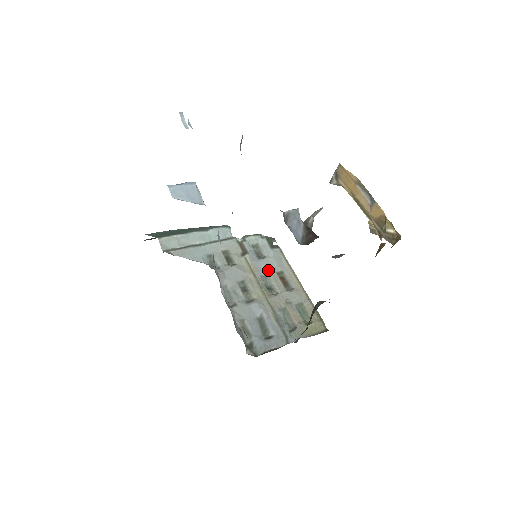
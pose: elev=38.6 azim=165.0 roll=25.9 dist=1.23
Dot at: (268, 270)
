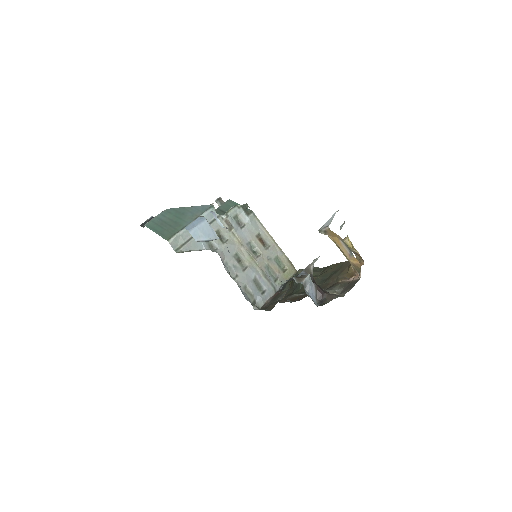
Dot at: (250, 237)
